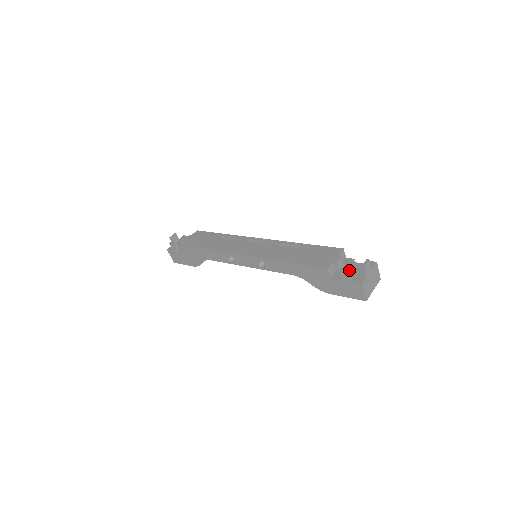
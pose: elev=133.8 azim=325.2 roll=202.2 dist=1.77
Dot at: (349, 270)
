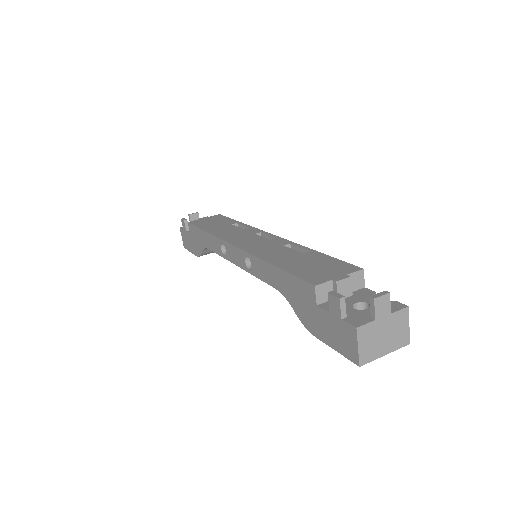
Dot at: (343, 296)
